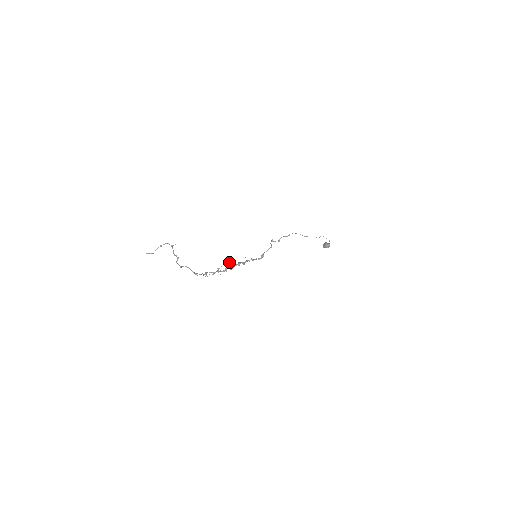
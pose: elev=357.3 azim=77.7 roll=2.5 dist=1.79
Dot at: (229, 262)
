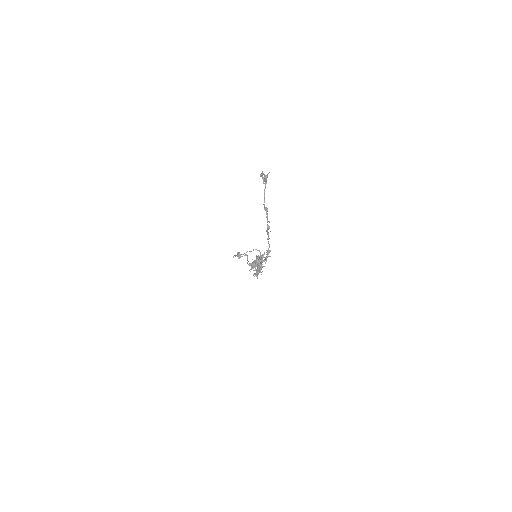
Dot at: (257, 256)
